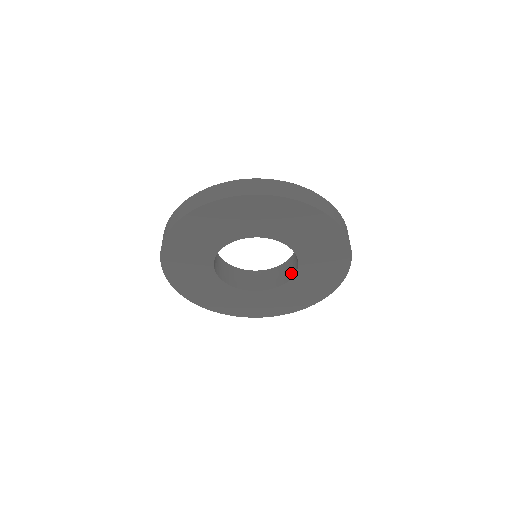
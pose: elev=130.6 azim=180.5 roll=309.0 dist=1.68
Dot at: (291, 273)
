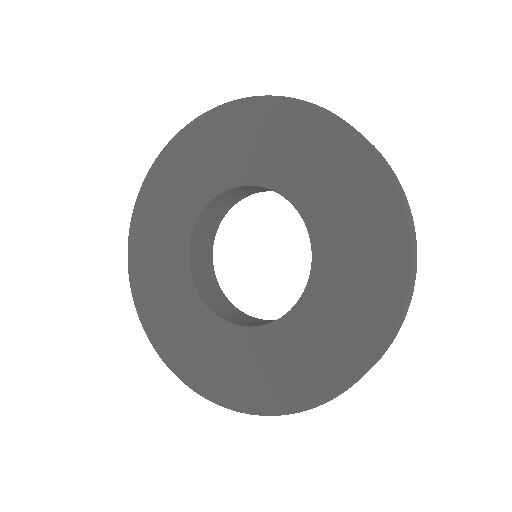
Dot at: occluded
